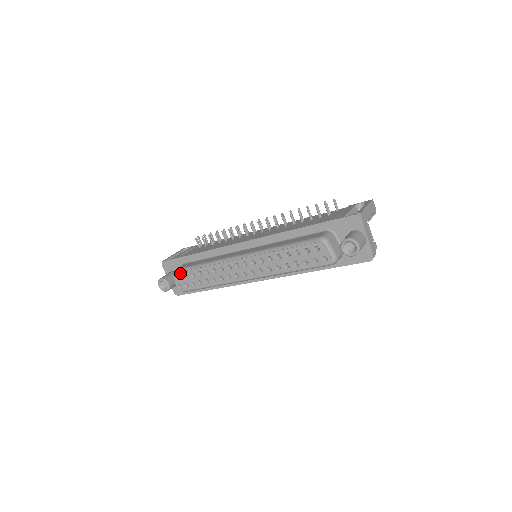
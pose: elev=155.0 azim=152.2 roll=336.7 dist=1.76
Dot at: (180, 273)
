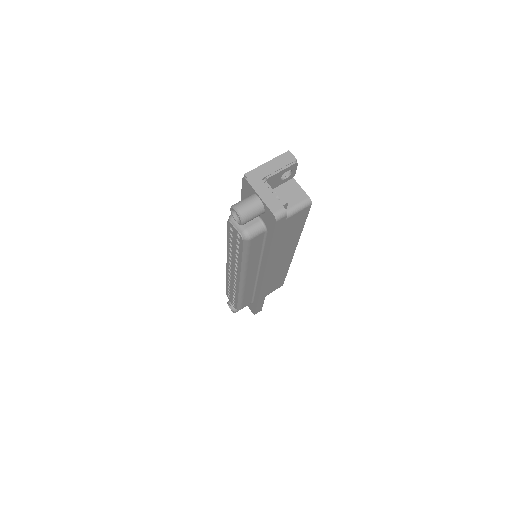
Dot at: (226, 292)
